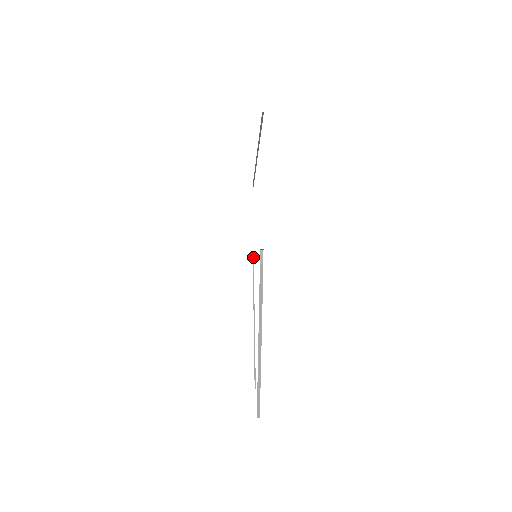
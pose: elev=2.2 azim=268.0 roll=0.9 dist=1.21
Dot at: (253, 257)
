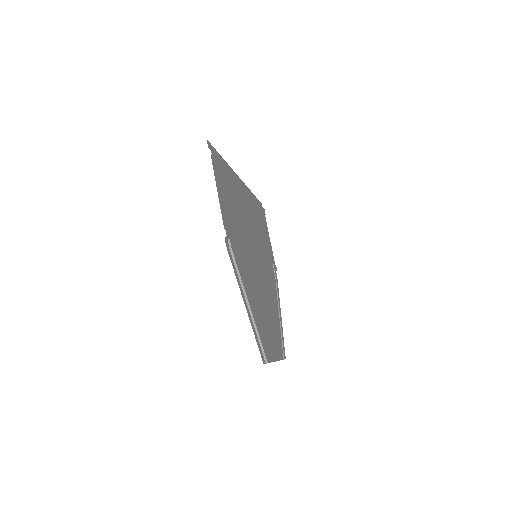
Dot at: (273, 265)
